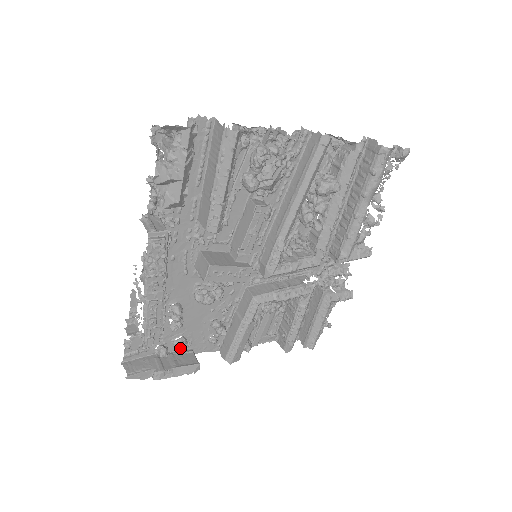
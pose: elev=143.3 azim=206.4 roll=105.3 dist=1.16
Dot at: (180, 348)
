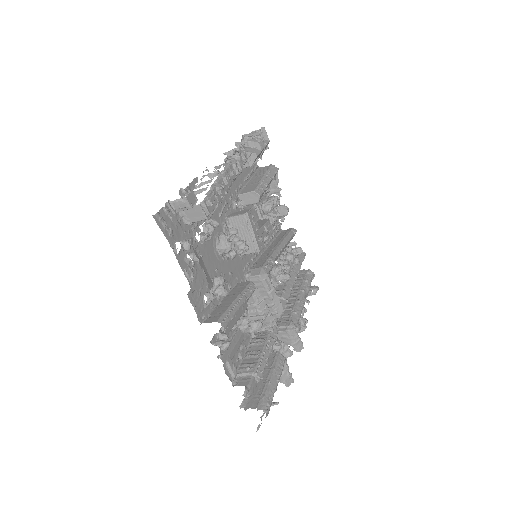
Dot at: (186, 272)
